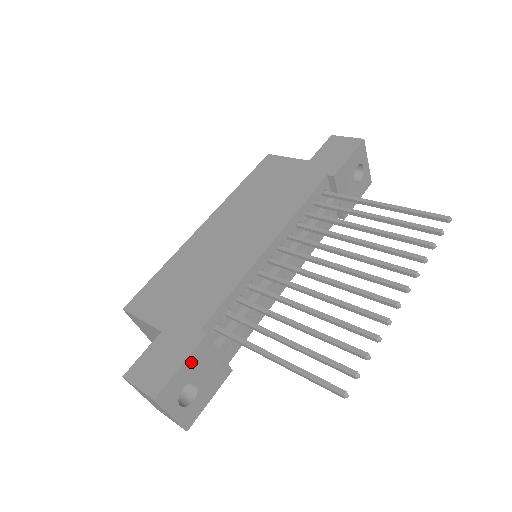
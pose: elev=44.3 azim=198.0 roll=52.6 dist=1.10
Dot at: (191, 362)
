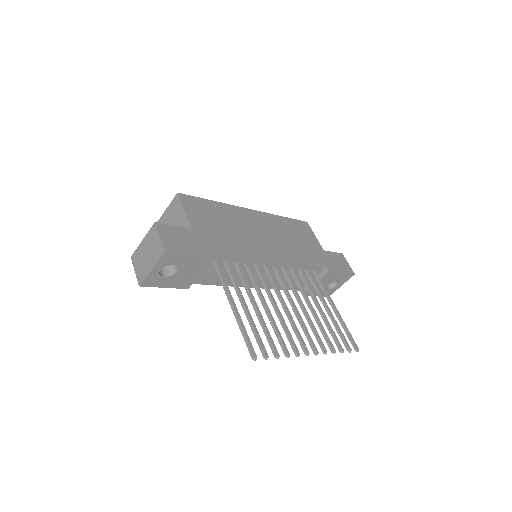
Dot at: (194, 259)
